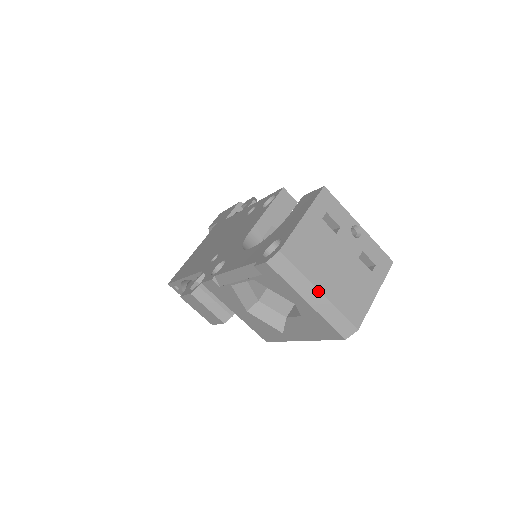
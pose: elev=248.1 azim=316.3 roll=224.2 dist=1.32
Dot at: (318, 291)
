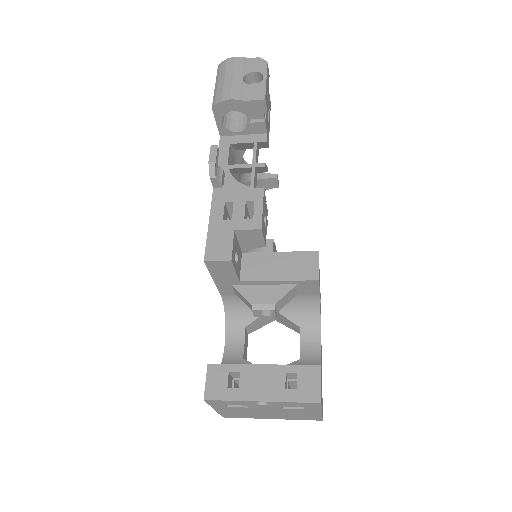
Dot at: (270, 418)
